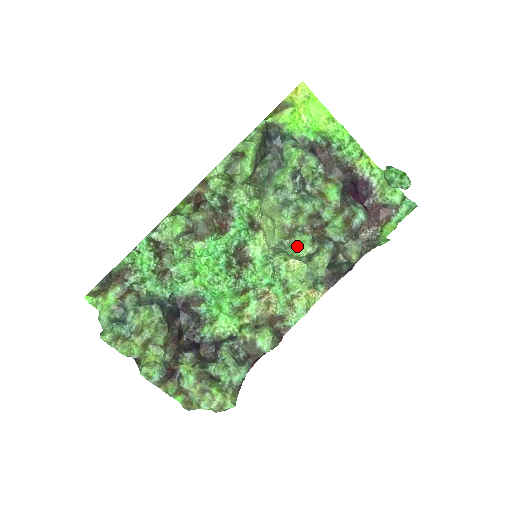
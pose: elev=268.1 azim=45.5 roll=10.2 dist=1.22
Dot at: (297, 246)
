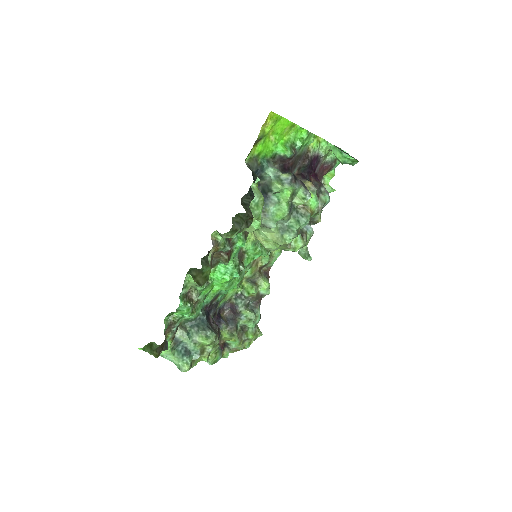
Dot at: (294, 247)
